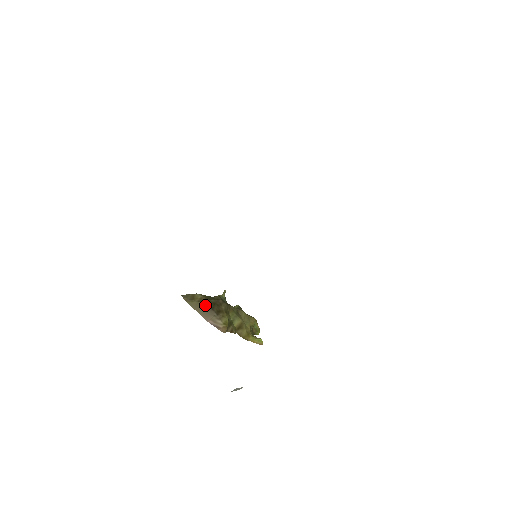
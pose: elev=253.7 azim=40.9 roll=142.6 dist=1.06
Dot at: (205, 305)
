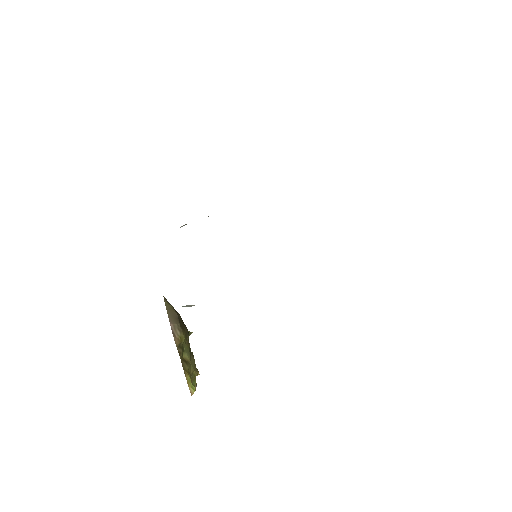
Dot at: (176, 313)
